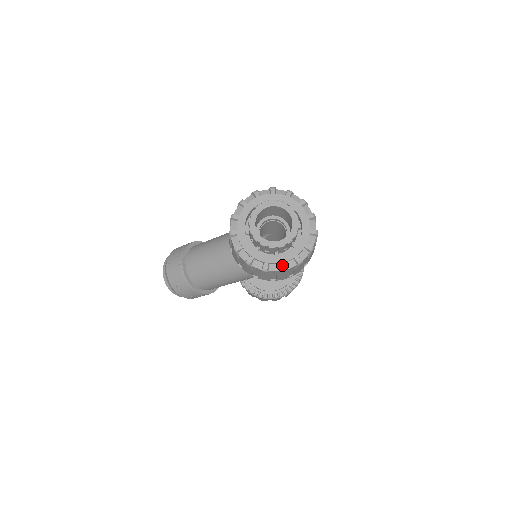
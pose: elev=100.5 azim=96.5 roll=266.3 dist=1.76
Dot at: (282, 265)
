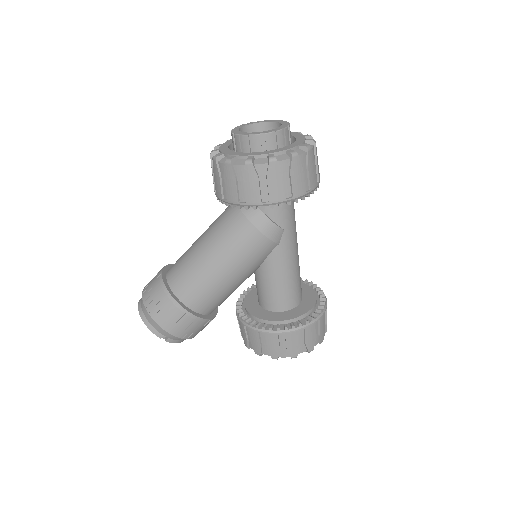
Dot at: (271, 155)
